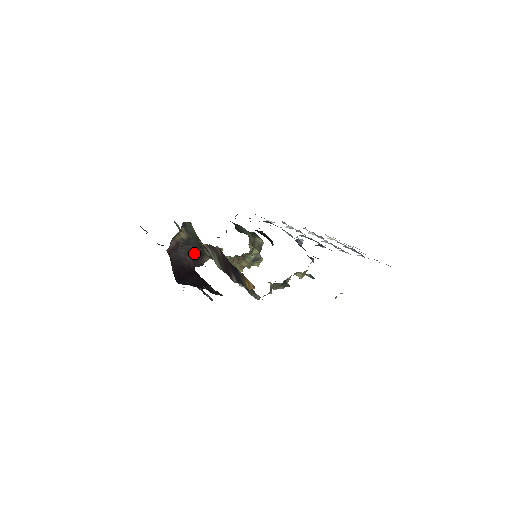
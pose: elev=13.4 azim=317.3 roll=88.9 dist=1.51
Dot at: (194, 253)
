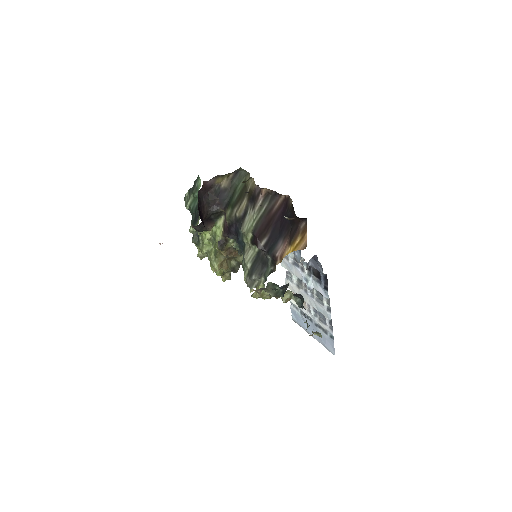
Dot at: (213, 209)
